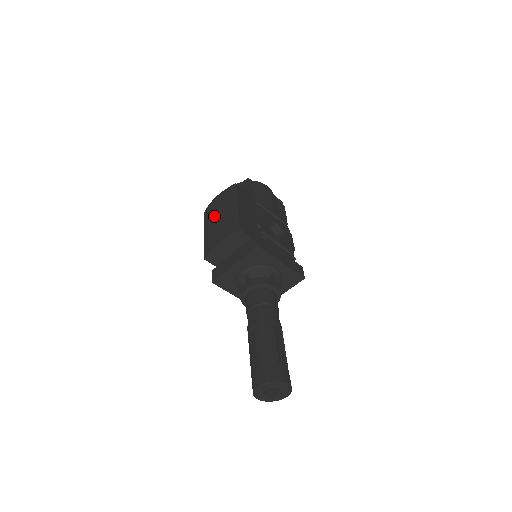
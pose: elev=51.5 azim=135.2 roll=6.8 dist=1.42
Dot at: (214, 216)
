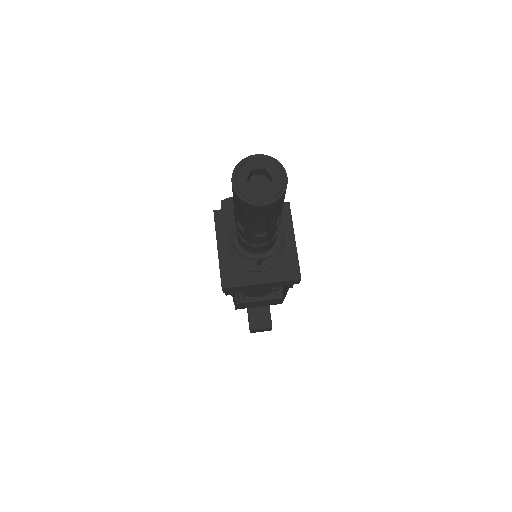
Dot at: occluded
